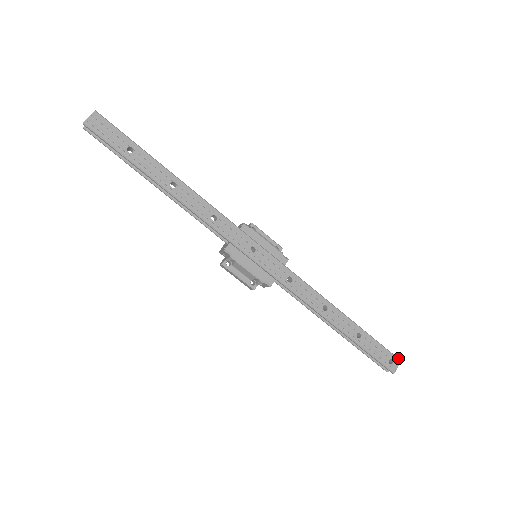
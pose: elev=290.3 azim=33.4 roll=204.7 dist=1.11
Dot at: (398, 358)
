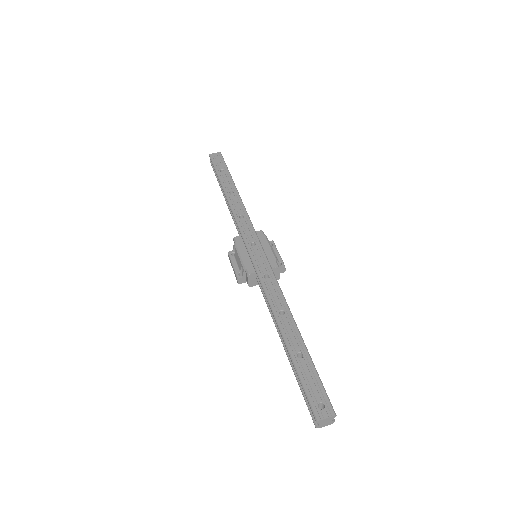
Dot at: occluded
